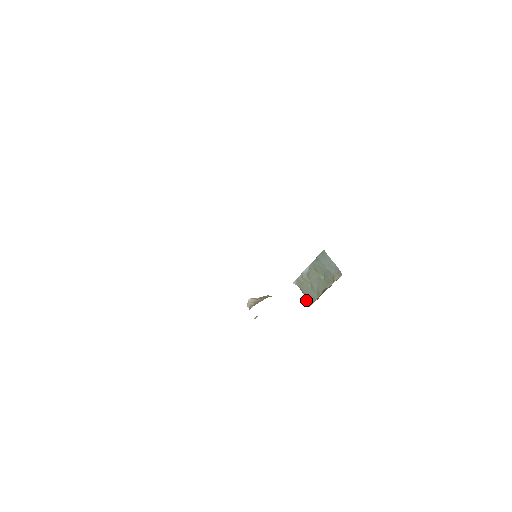
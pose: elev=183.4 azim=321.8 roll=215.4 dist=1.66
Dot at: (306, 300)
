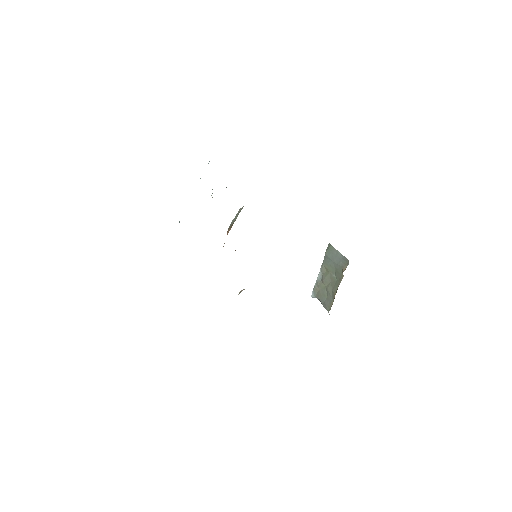
Dot at: occluded
